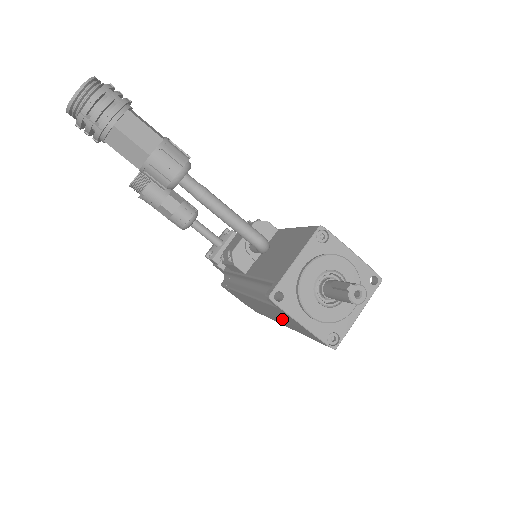
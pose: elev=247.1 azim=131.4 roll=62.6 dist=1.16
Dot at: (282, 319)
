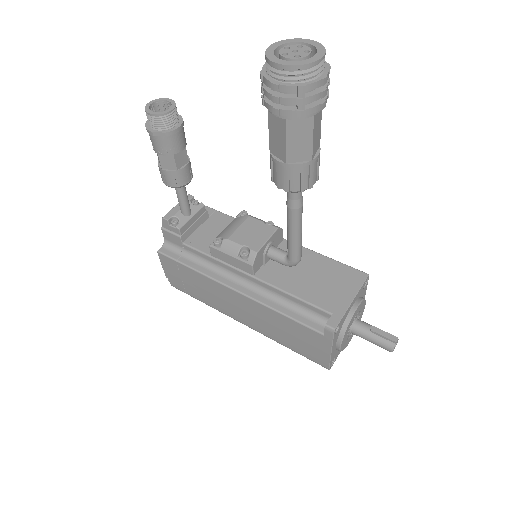
Dot at: (276, 328)
